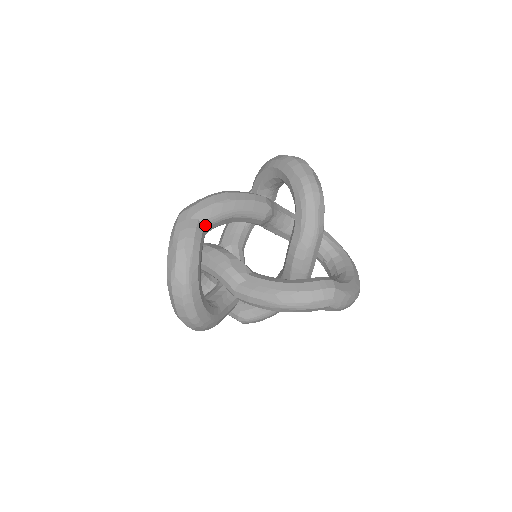
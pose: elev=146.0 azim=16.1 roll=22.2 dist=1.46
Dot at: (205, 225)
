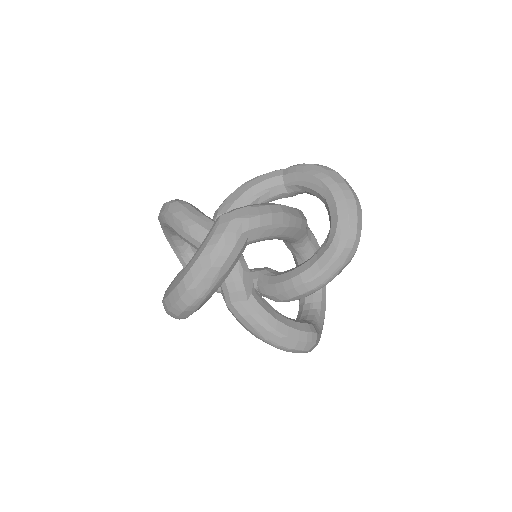
Dot at: (249, 243)
